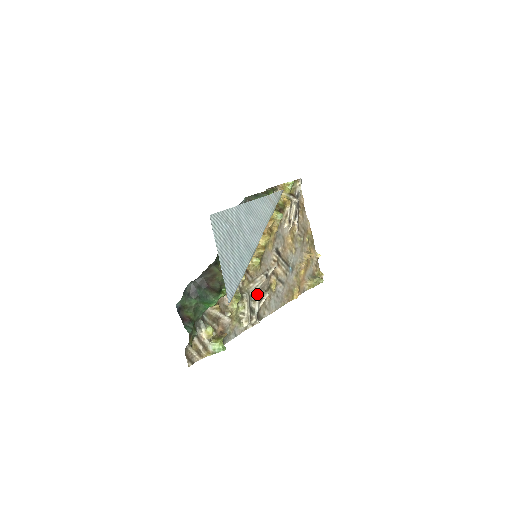
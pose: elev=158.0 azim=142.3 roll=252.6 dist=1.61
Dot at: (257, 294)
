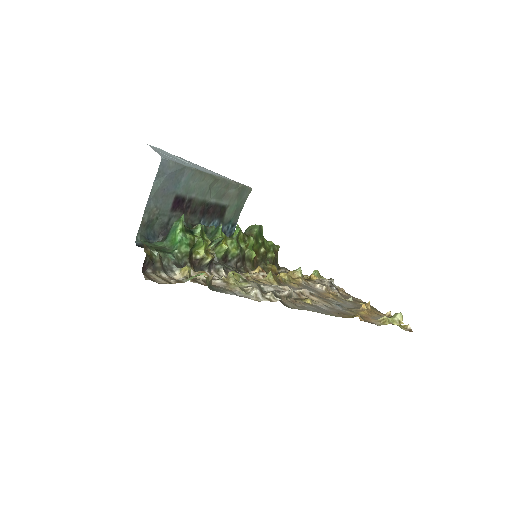
Dot at: (274, 290)
